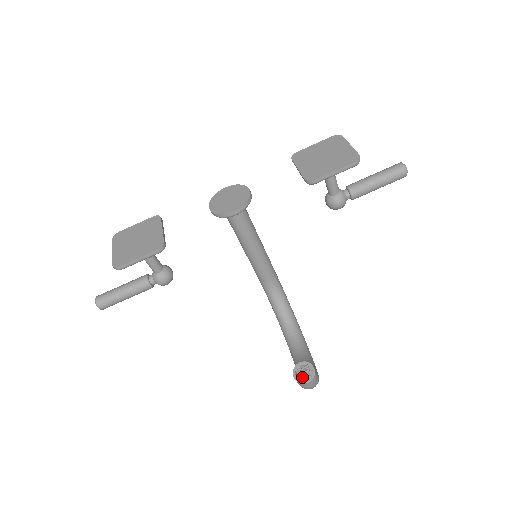
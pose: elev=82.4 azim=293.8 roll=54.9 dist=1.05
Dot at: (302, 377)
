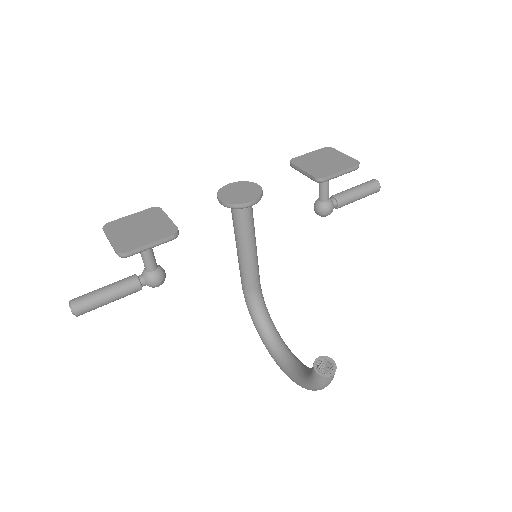
Dot at: (324, 371)
